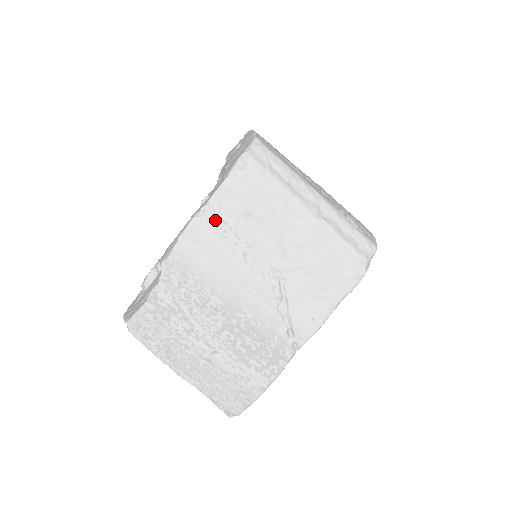
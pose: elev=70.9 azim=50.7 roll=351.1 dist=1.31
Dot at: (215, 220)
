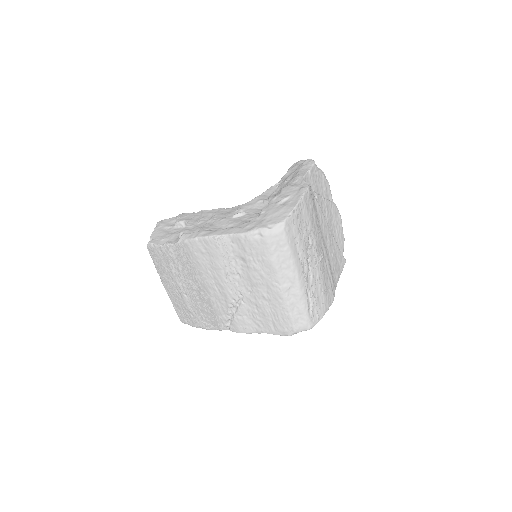
Dot at: (222, 247)
